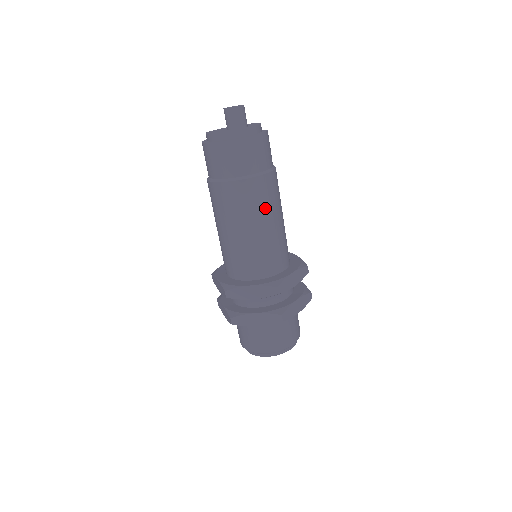
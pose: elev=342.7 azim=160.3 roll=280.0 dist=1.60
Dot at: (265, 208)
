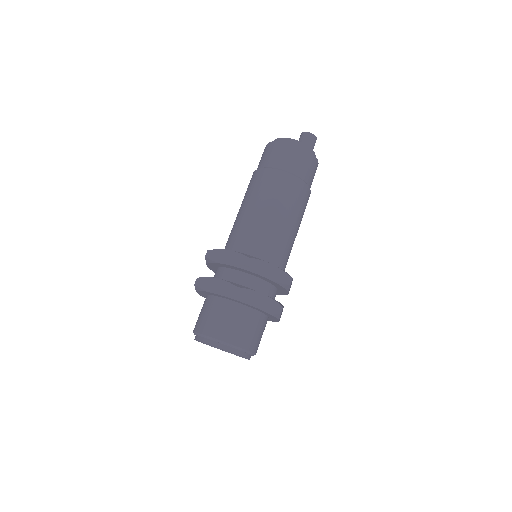
Dot at: (301, 214)
